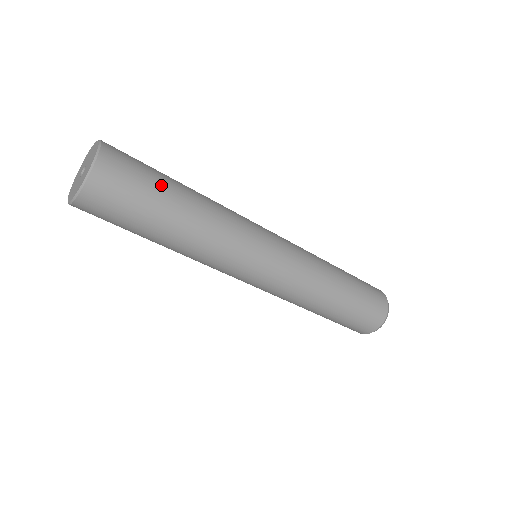
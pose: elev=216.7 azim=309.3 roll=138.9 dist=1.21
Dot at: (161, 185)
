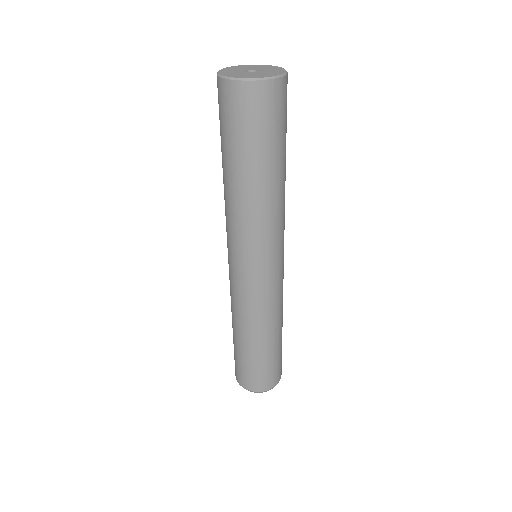
Dot at: (285, 140)
